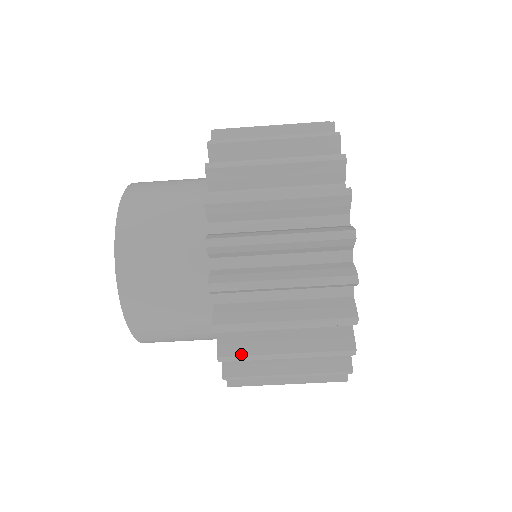
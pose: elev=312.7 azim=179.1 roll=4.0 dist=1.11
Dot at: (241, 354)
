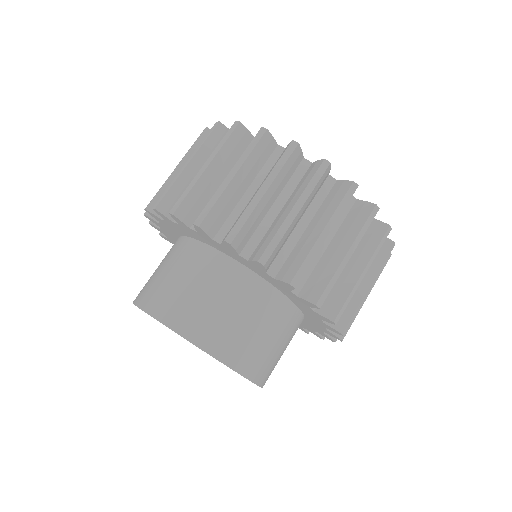
Dot at: (350, 324)
